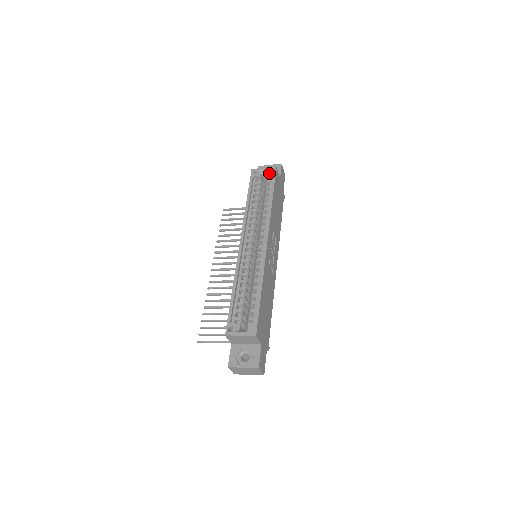
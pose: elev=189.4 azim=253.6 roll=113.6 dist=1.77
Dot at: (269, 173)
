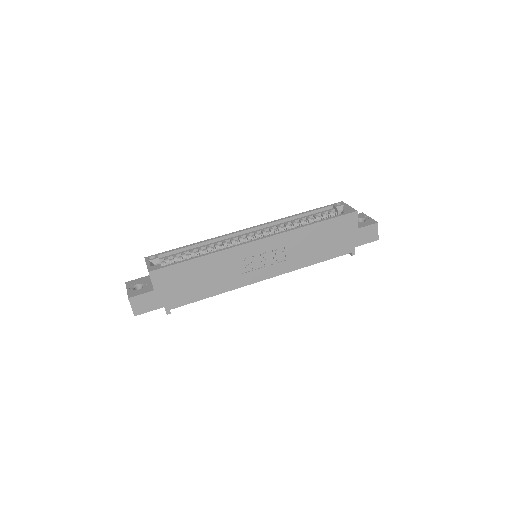
Dot at: (345, 210)
